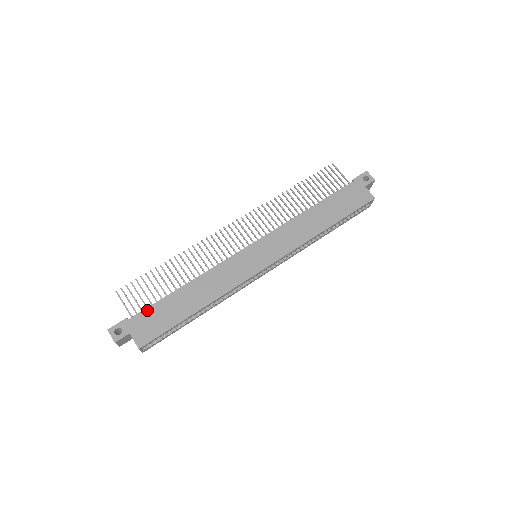
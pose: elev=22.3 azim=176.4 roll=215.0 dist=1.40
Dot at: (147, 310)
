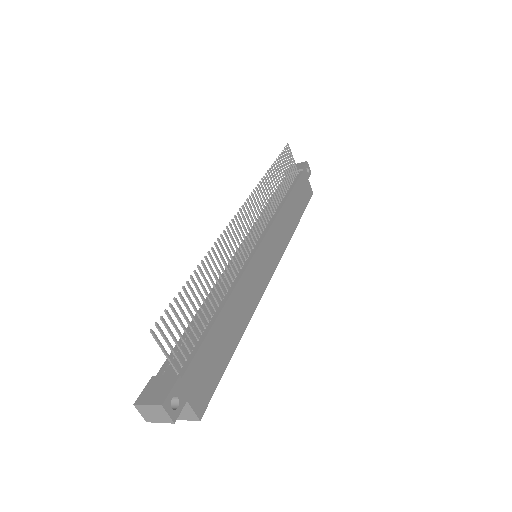
Dot at: (198, 356)
